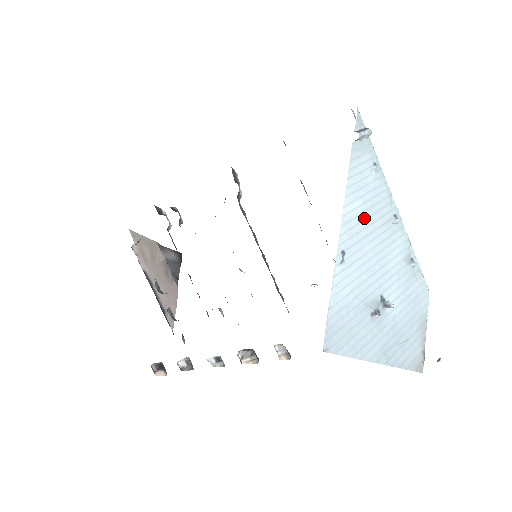
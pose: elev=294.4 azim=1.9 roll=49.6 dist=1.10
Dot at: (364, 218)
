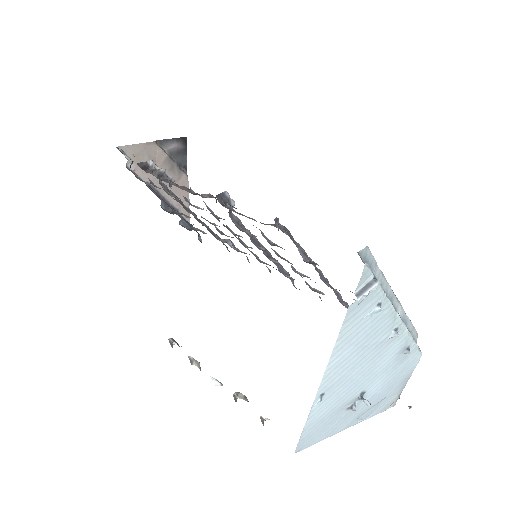
Dot at: (353, 357)
